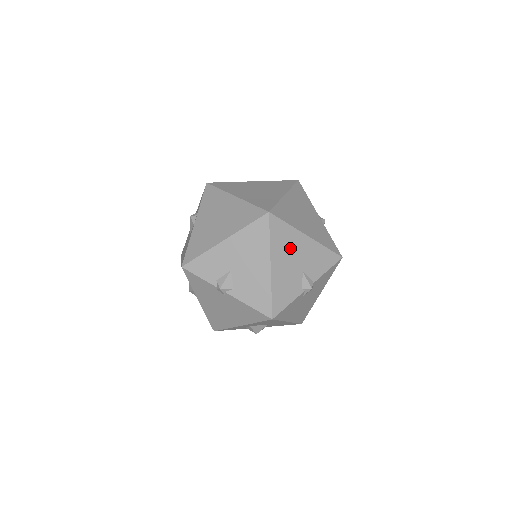
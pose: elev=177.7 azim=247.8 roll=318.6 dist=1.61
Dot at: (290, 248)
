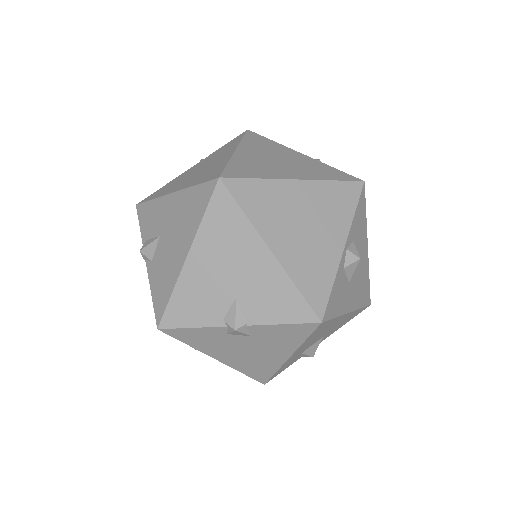
Dot at: (231, 250)
